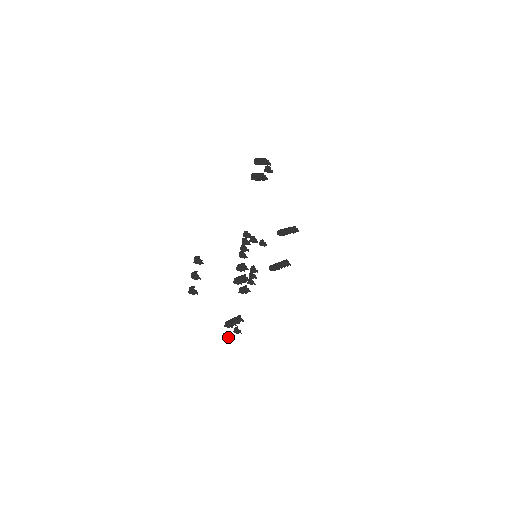
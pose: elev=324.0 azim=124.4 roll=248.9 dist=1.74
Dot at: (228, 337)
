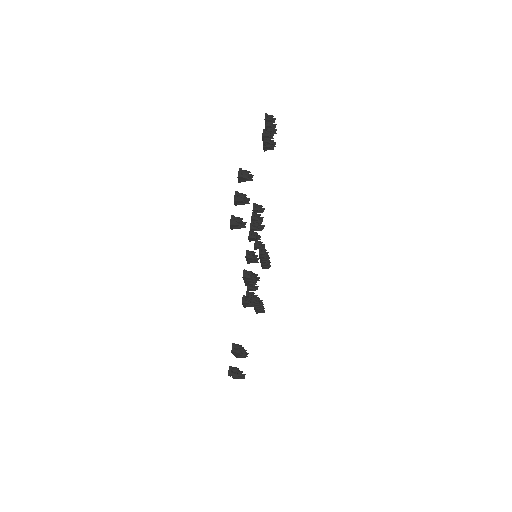
Dot at: occluded
